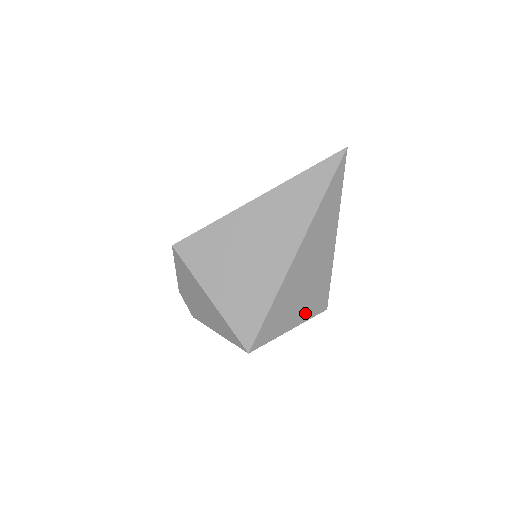
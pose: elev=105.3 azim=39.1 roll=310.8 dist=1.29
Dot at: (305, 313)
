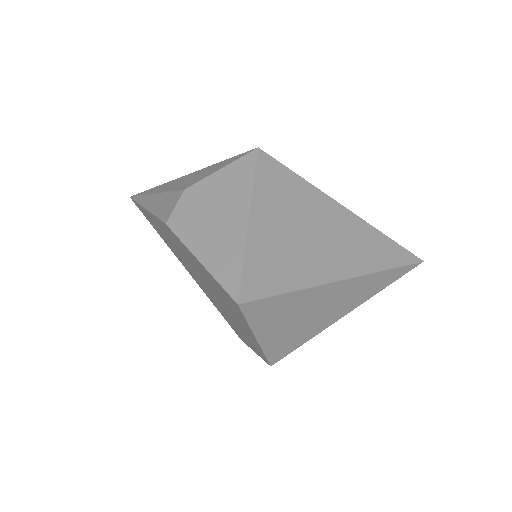
Dot at: (273, 342)
